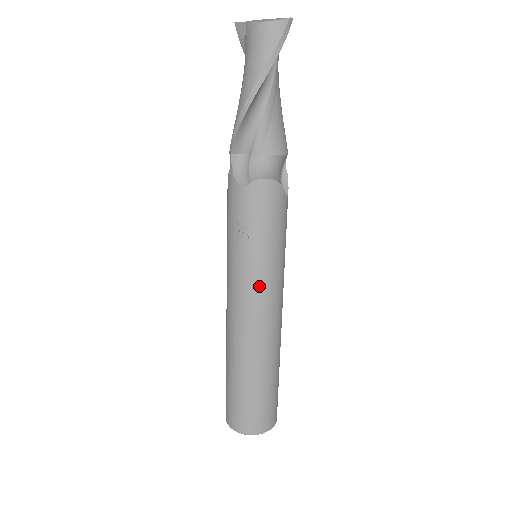
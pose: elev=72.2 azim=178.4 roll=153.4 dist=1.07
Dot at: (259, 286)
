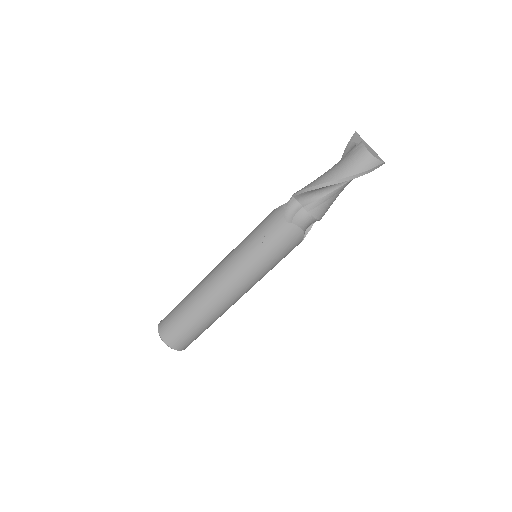
Dot at: (246, 276)
